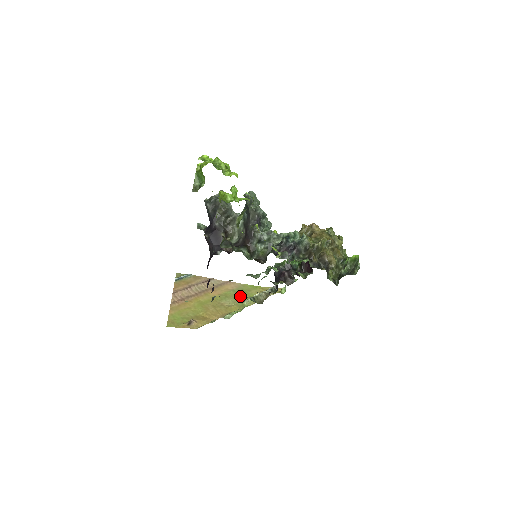
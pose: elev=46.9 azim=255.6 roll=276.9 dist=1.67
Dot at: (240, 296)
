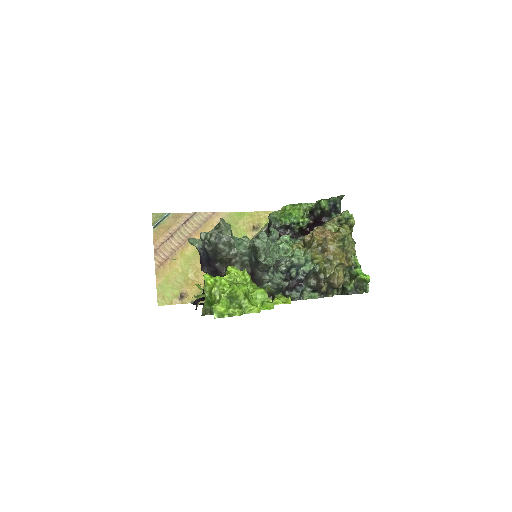
Dot at: occluded
